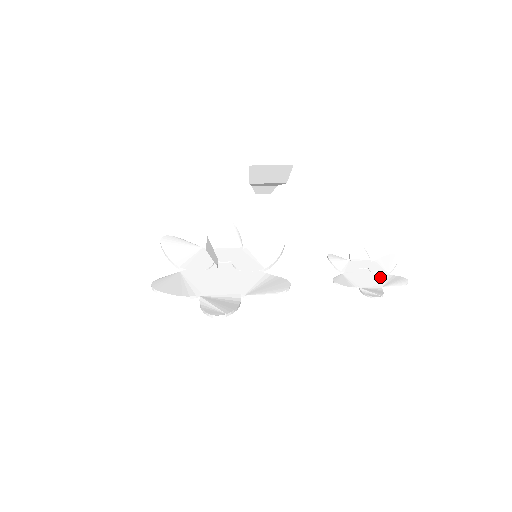
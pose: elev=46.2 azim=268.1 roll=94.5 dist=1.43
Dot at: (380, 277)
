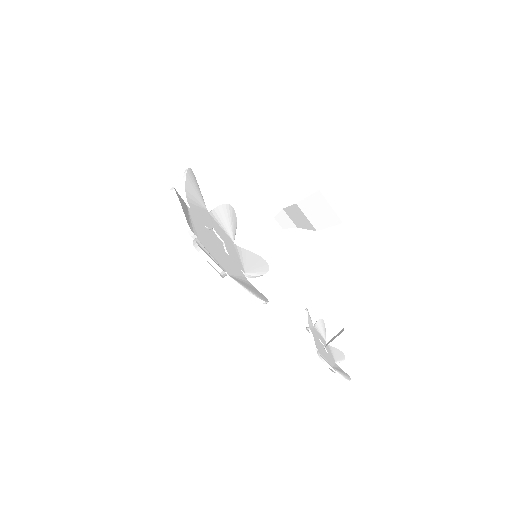
Dot at: (331, 359)
